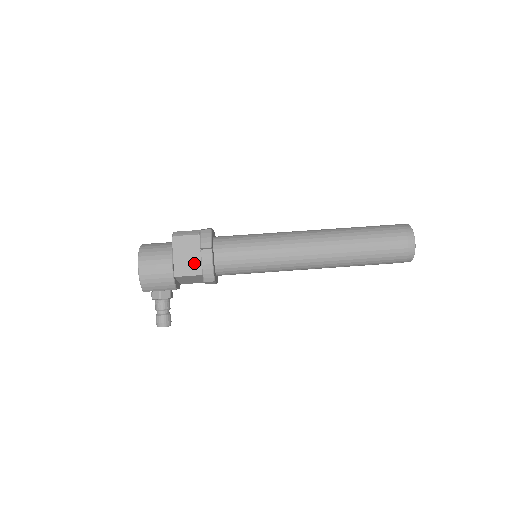
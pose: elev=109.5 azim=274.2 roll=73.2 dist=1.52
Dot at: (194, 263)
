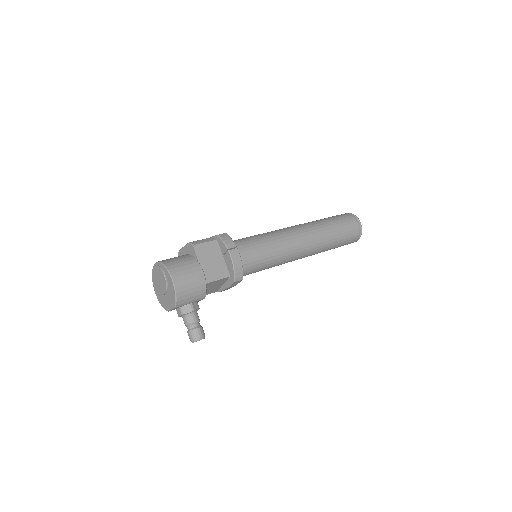
Dot at: (219, 267)
